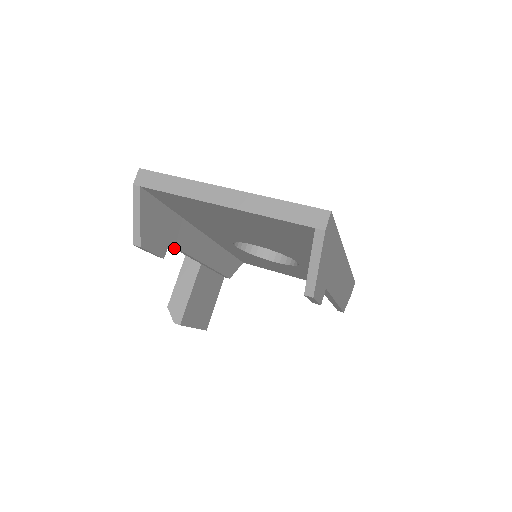
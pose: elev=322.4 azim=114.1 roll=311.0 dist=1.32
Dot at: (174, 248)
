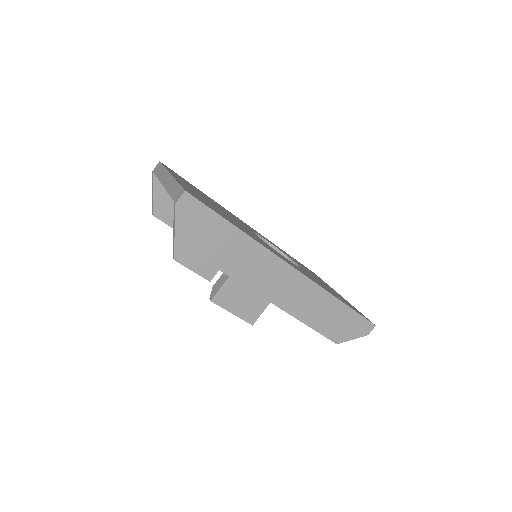
Dot at: occluded
